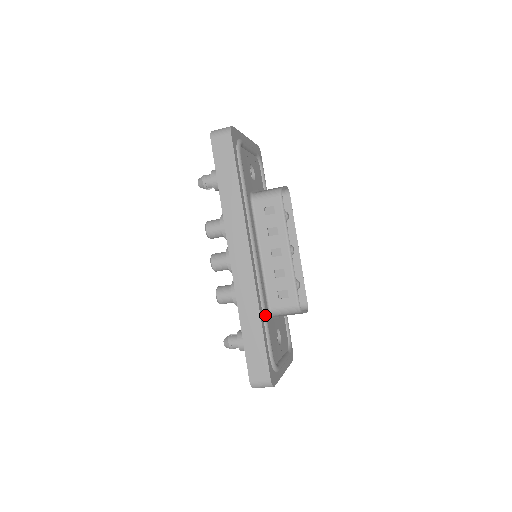
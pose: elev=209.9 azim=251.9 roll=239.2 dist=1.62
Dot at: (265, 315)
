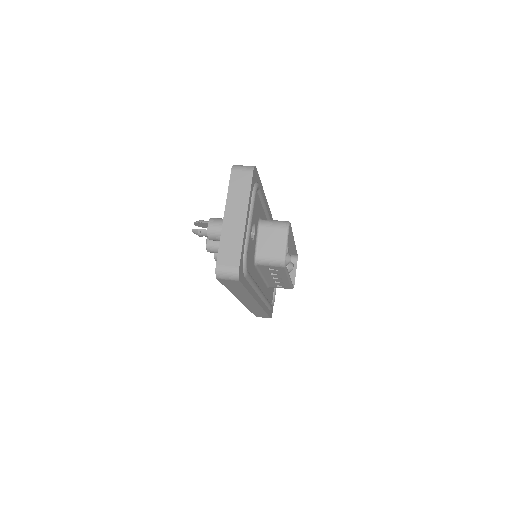
Dot at: (268, 304)
